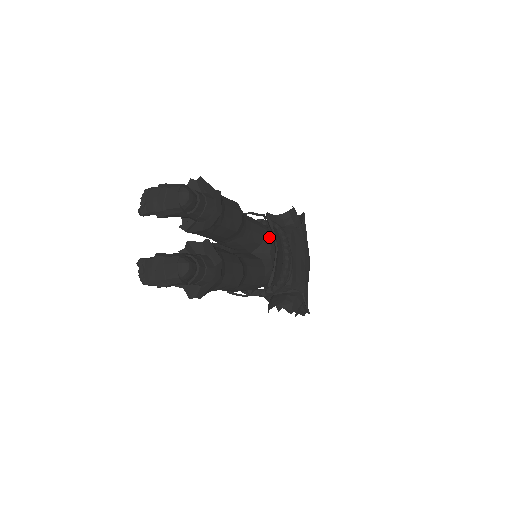
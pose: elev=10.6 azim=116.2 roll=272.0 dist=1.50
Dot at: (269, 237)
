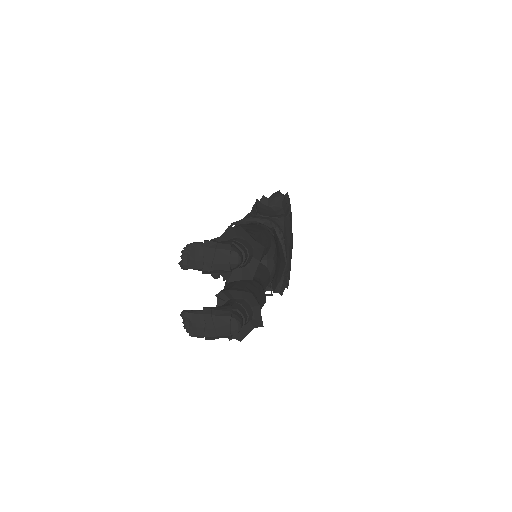
Dot at: (274, 244)
